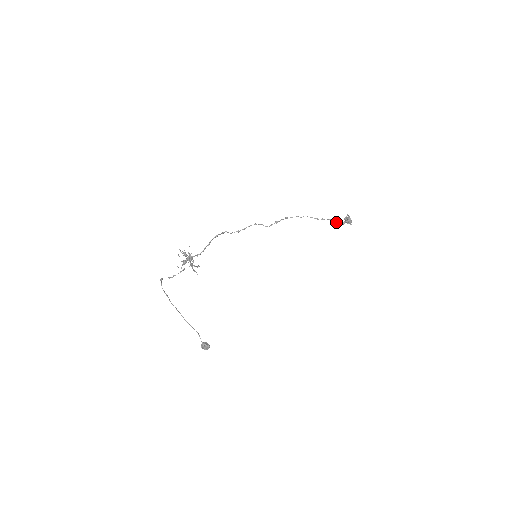
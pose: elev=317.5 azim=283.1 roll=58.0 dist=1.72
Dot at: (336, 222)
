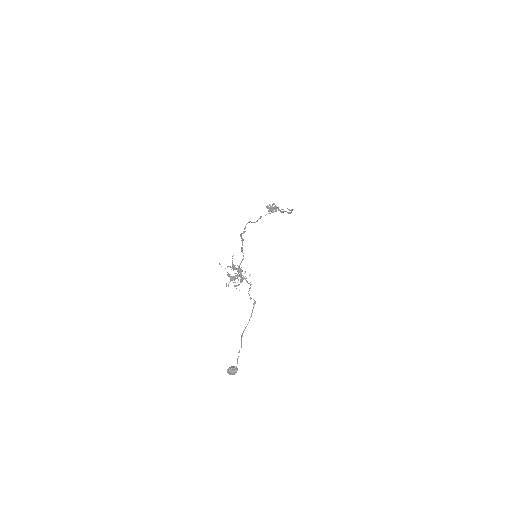
Dot at: occluded
